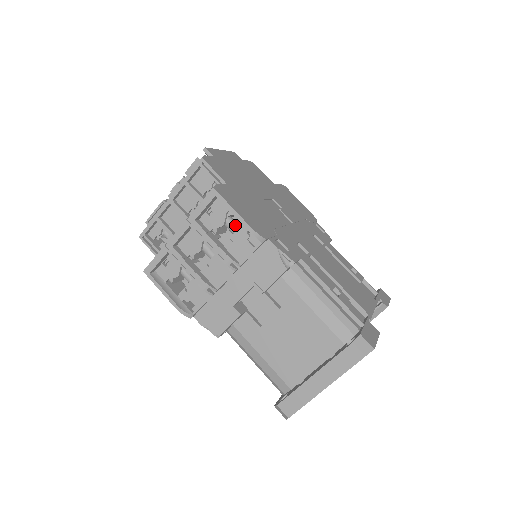
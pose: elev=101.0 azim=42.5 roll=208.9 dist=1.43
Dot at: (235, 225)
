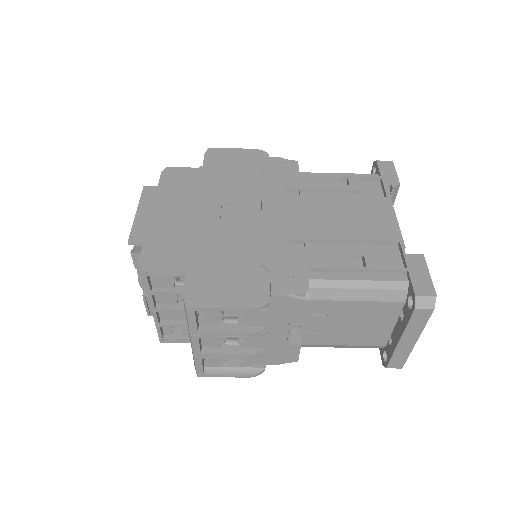
Dot at: occluded
